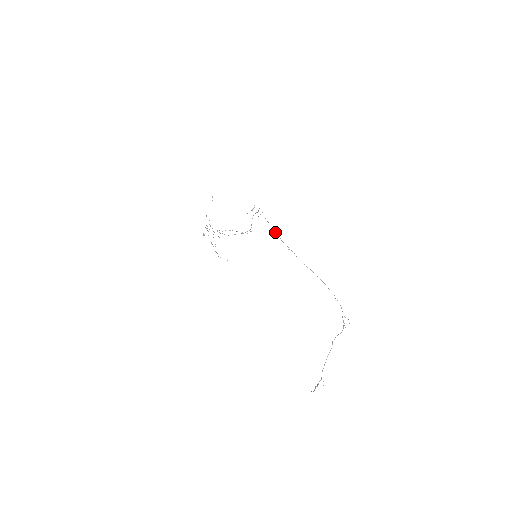
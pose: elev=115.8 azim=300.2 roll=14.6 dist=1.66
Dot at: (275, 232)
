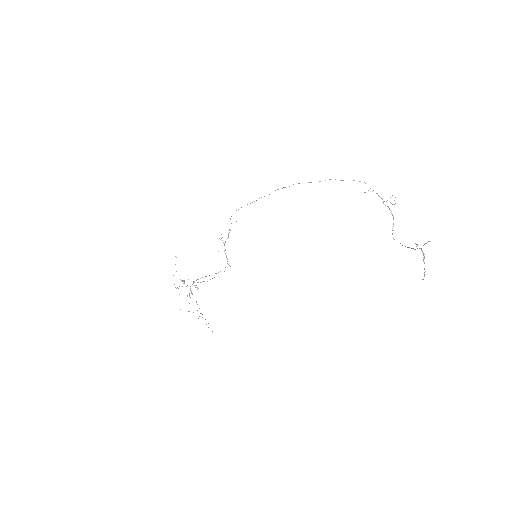
Dot at: (269, 194)
